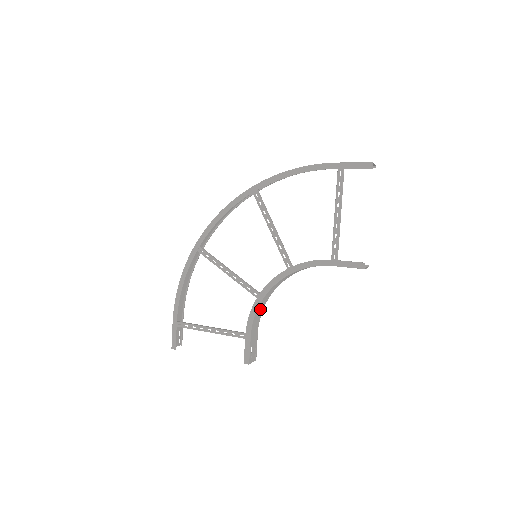
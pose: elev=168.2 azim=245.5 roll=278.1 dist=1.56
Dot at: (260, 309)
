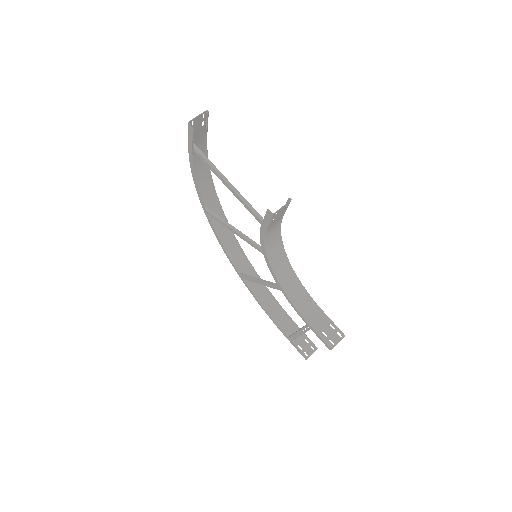
Dot at: (298, 295)
